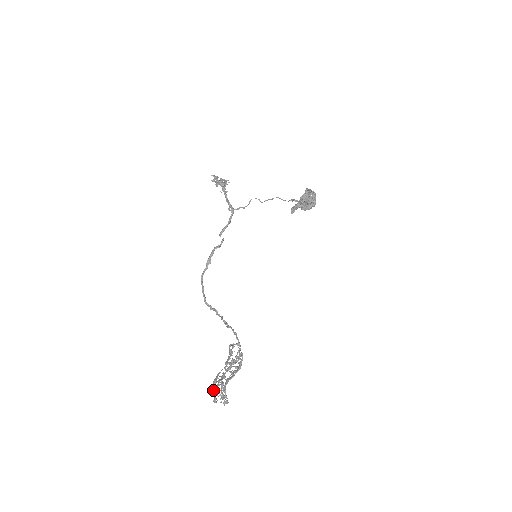
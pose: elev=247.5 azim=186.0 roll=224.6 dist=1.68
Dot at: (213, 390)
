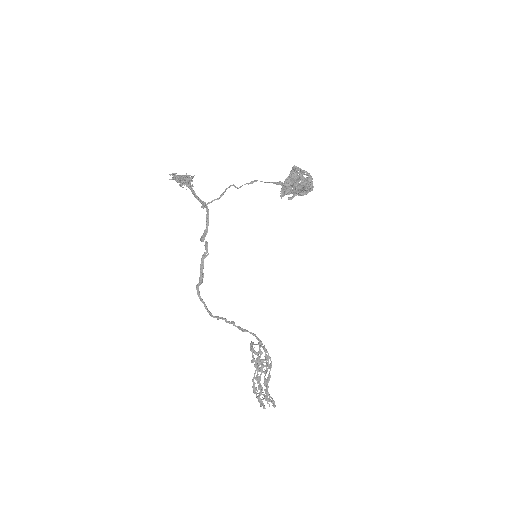
Dot at: (259, 400)
